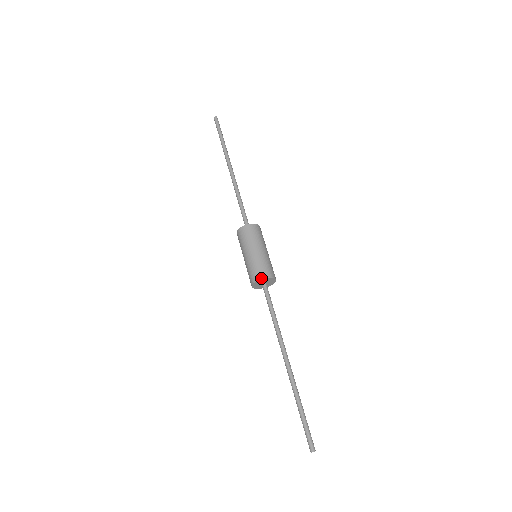
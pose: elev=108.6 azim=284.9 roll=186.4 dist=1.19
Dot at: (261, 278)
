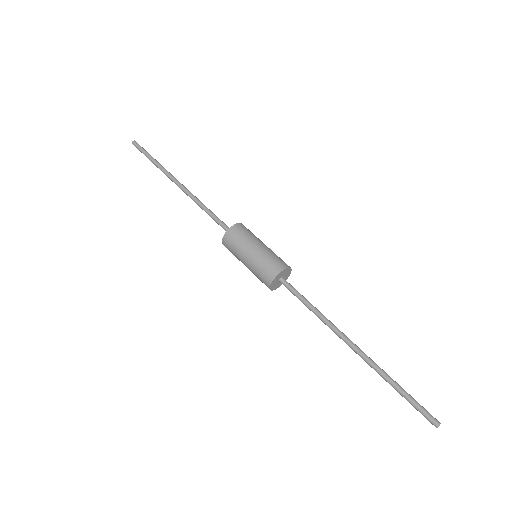
Dot at: (280, 271)
